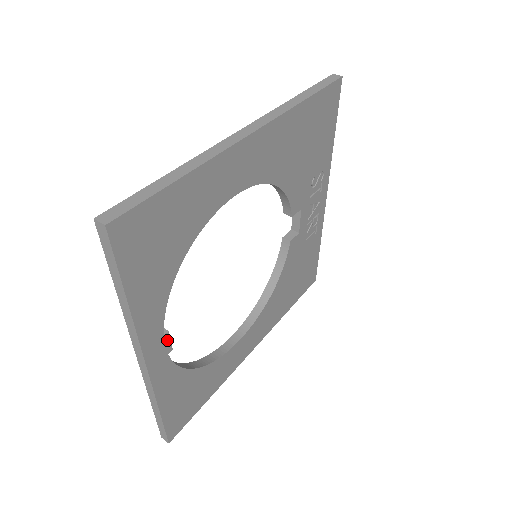
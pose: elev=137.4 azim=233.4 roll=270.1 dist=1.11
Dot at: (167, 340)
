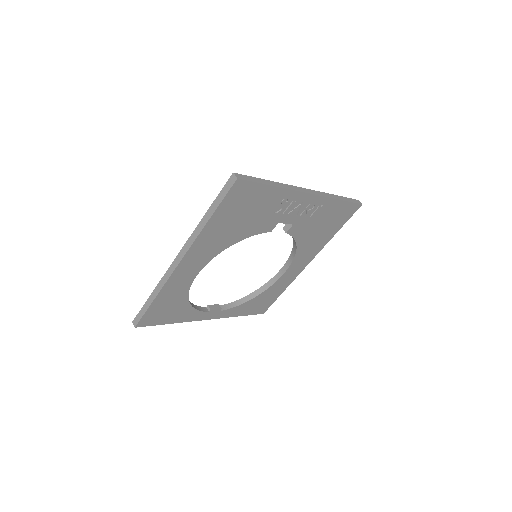
Dot at: (213, 311)
